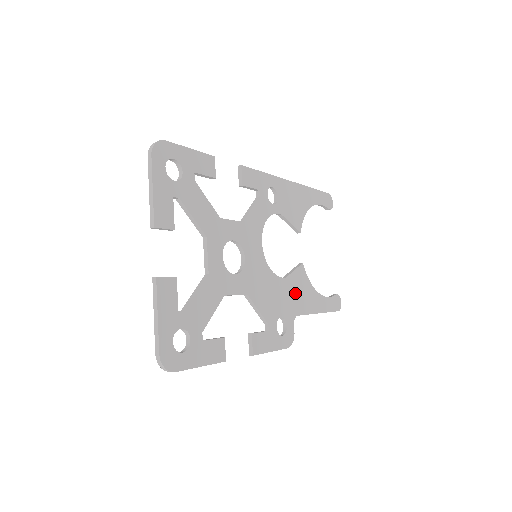
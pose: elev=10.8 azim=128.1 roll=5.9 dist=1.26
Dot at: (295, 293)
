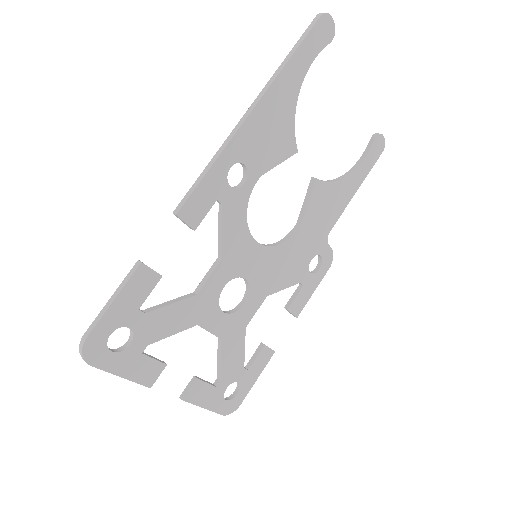
Dot at: (318, 219)
